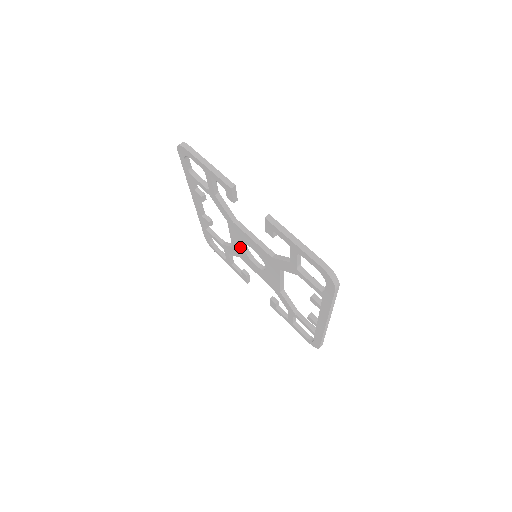
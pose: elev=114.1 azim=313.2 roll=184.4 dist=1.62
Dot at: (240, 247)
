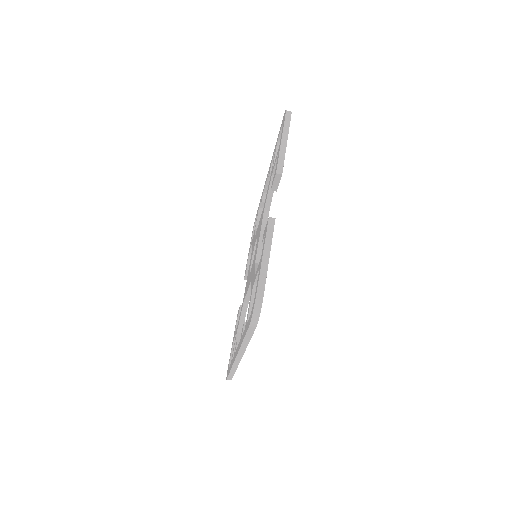
Dot at: occluded
